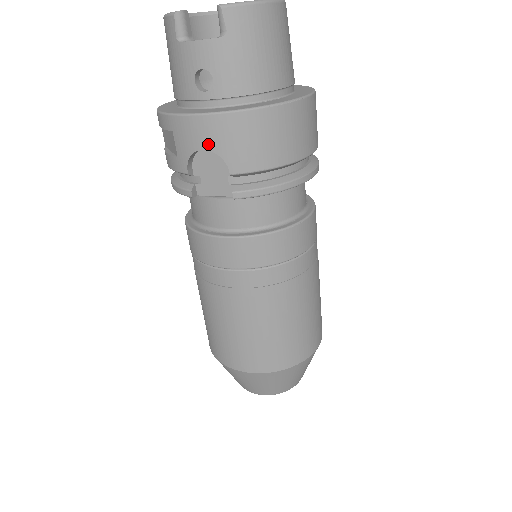
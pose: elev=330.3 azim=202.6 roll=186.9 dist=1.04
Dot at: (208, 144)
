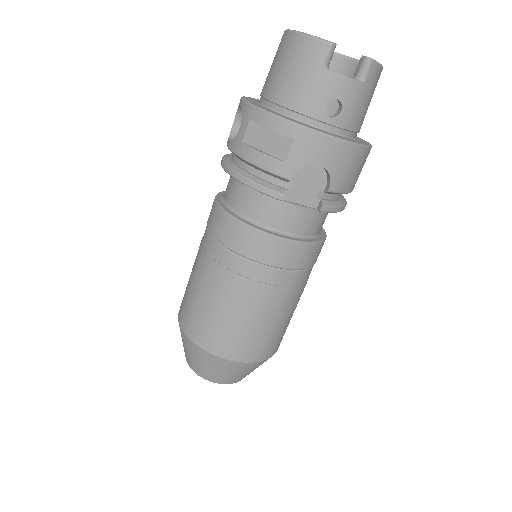
Dot at: (326, 162)
